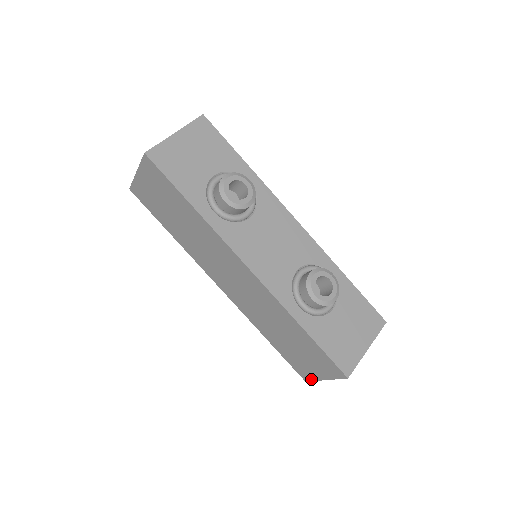
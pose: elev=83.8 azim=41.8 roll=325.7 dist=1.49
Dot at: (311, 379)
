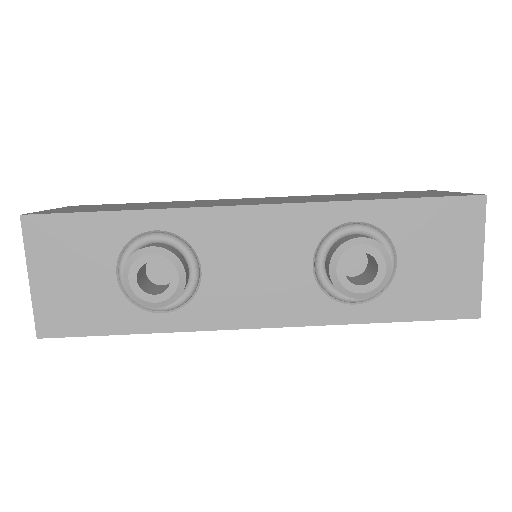
Dot at: occluded
